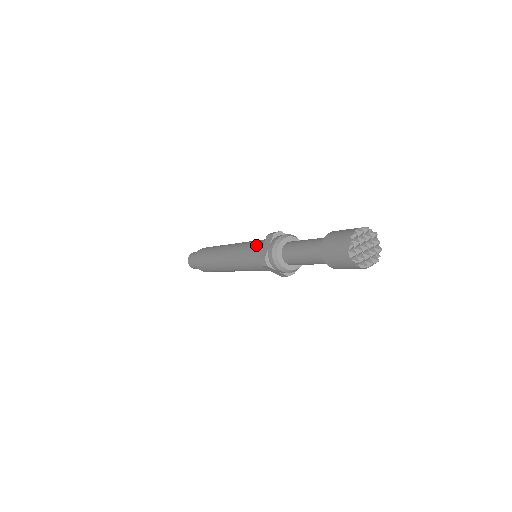
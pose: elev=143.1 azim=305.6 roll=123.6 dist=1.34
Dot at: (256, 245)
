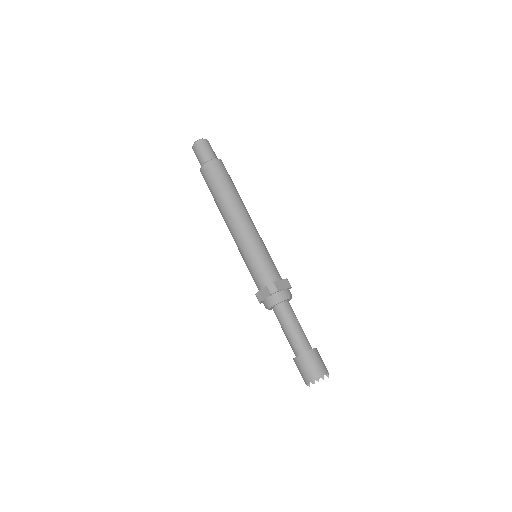
Dot at: (257, 274)
